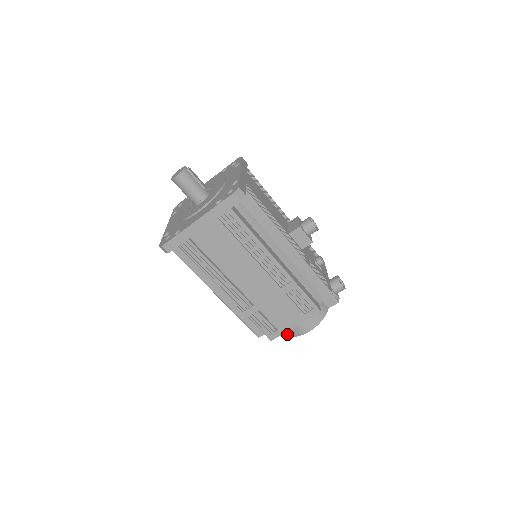
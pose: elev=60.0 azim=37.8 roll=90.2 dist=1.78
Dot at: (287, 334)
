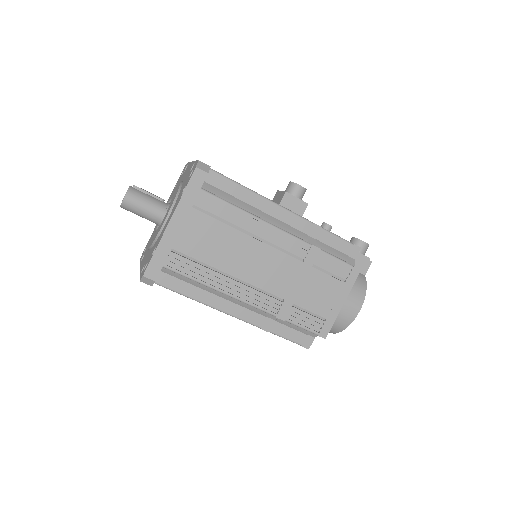
Dot at: (337, 331)
